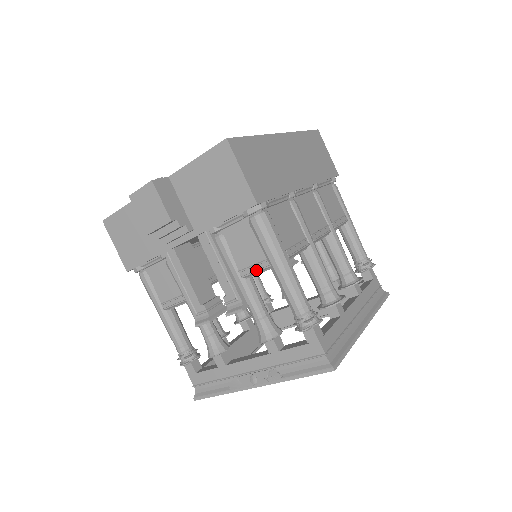
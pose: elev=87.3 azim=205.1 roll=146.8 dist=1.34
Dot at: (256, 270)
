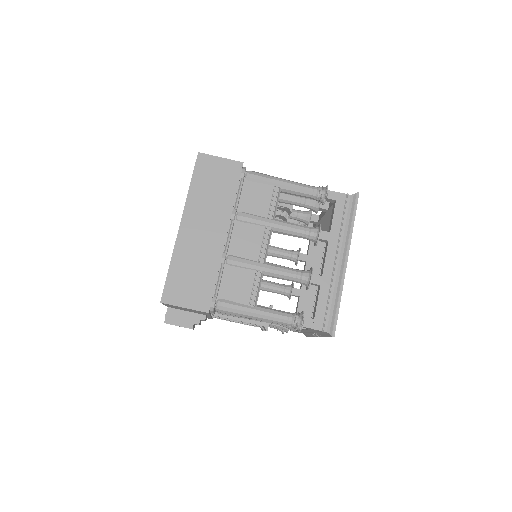
Dot at: (249, 318)
